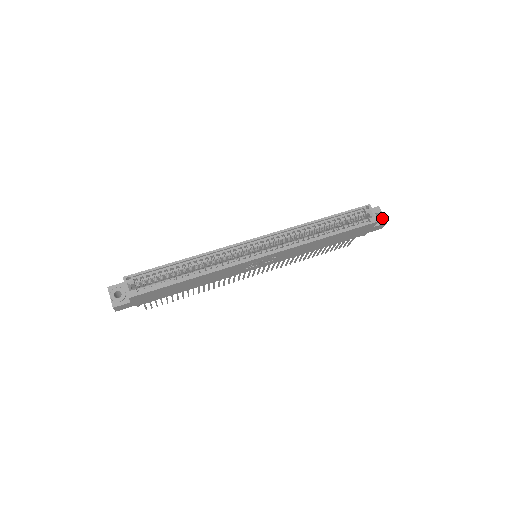
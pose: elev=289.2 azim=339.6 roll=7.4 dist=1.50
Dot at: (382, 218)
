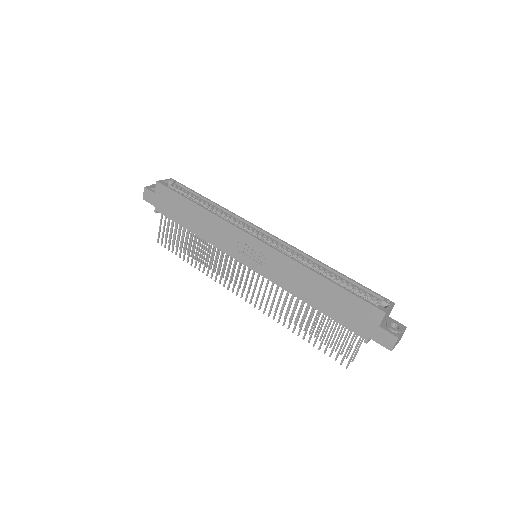
Dot at: (397, 330)
